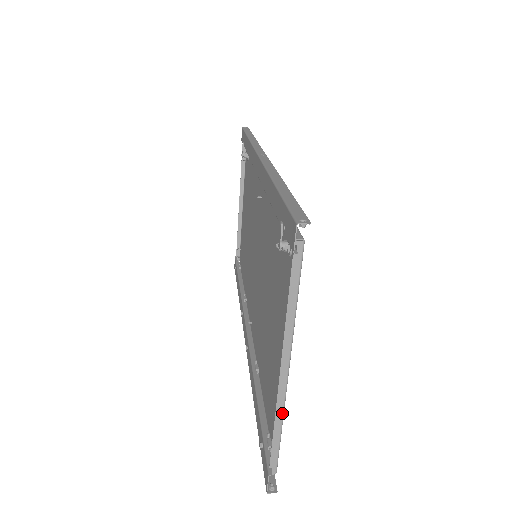
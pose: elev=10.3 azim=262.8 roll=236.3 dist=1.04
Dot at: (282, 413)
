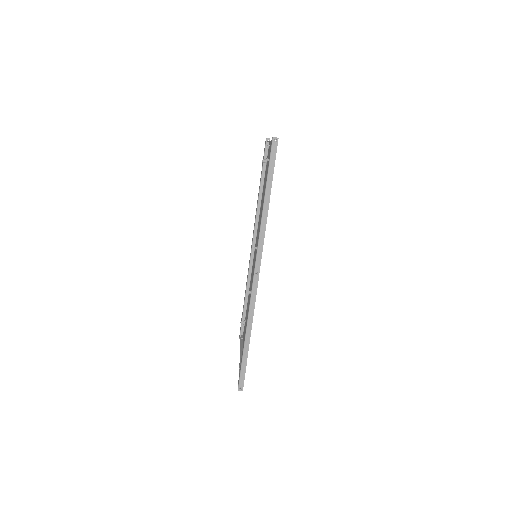
Dot at: occluded
